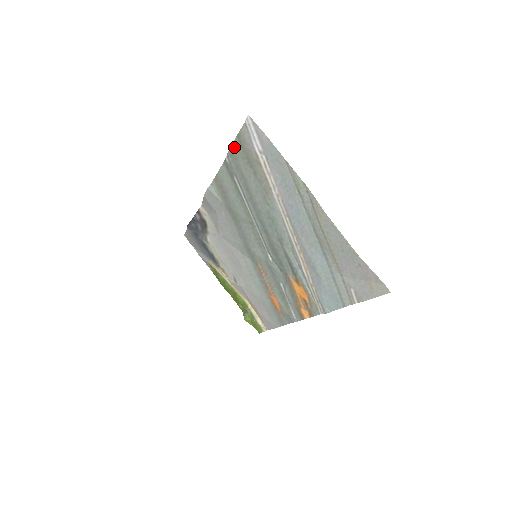
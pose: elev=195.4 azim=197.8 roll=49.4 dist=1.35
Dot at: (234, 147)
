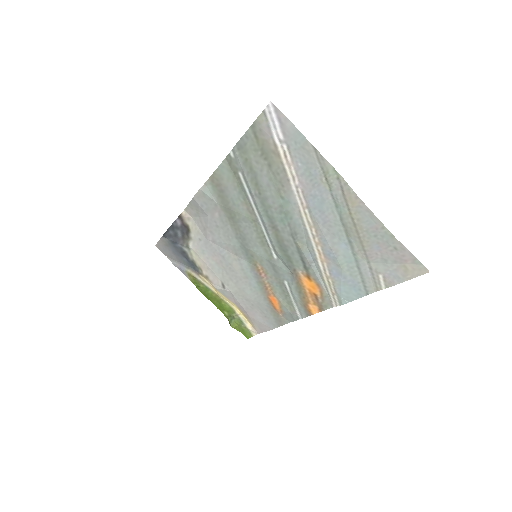
Dot at: (245, 139)
